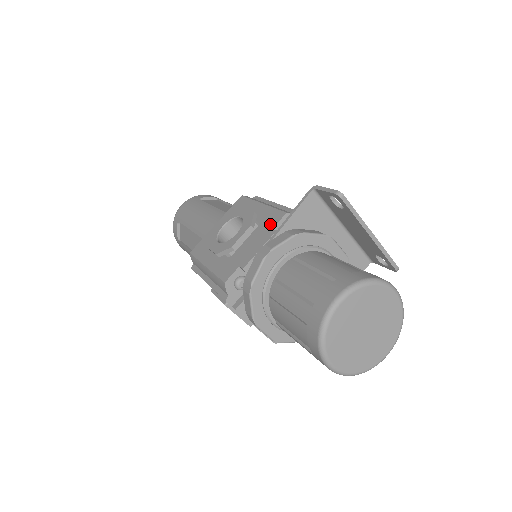
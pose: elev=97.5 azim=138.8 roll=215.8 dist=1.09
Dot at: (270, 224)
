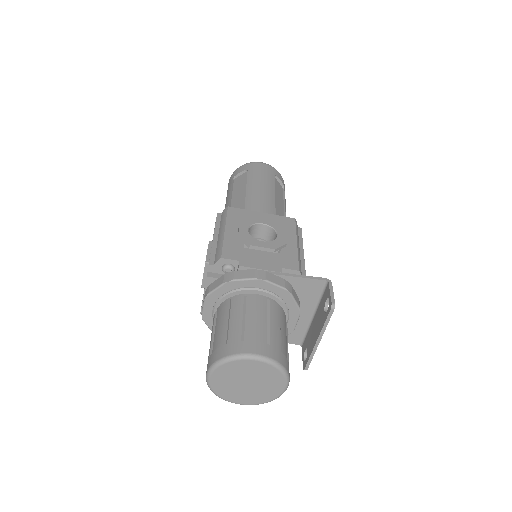
Dot at: (284, 263)
